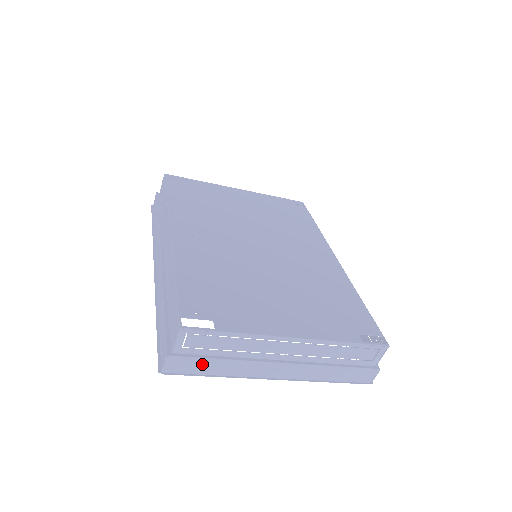
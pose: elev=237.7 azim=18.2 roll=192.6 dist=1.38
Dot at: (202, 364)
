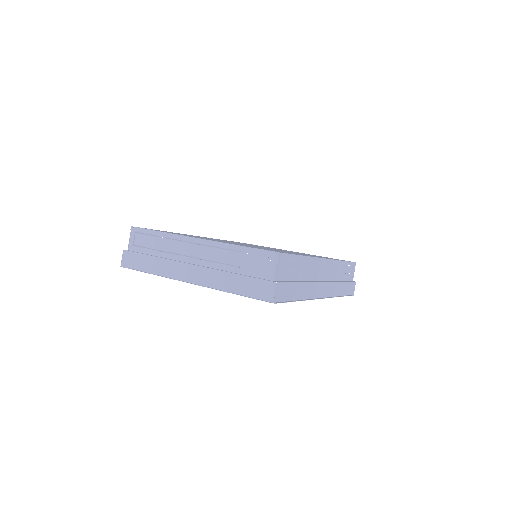
Dot at: (142, 260)
